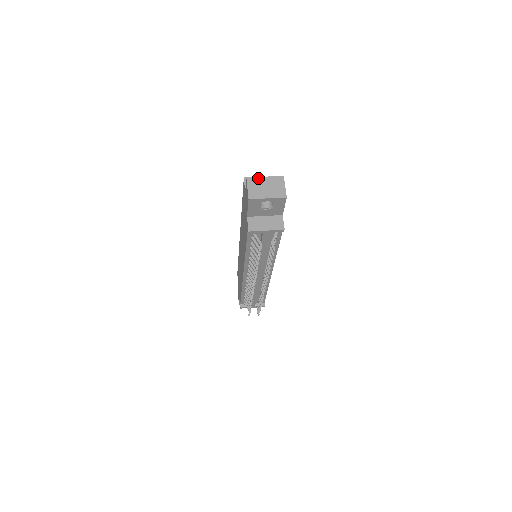
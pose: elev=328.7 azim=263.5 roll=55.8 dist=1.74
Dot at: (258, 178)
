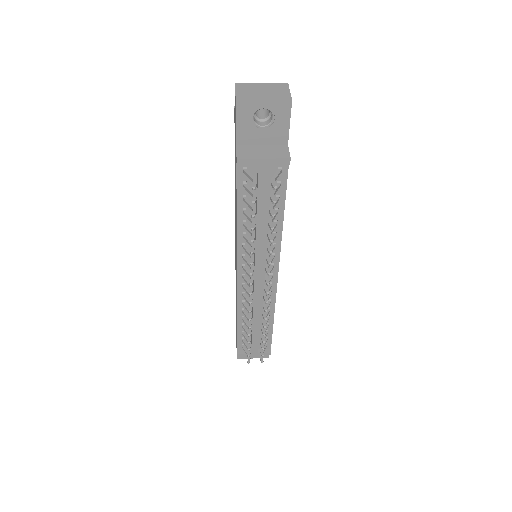
Dot at: (251, 83)
